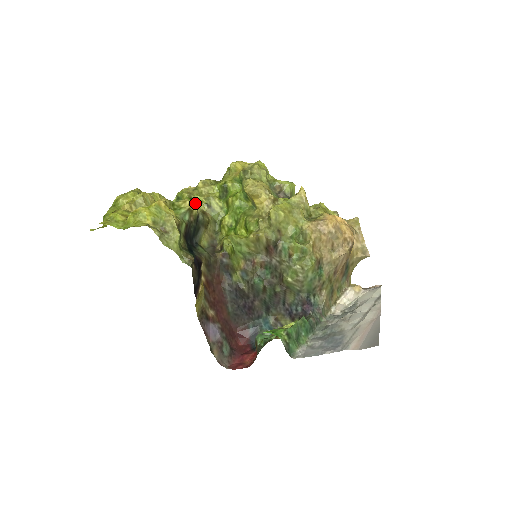
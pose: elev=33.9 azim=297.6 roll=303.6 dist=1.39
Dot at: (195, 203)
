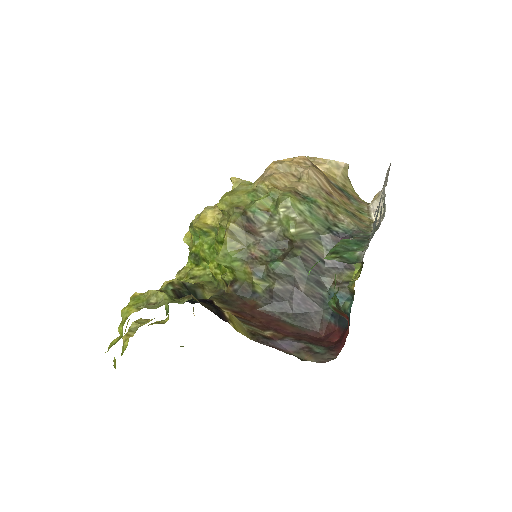
Dot at: occluded
